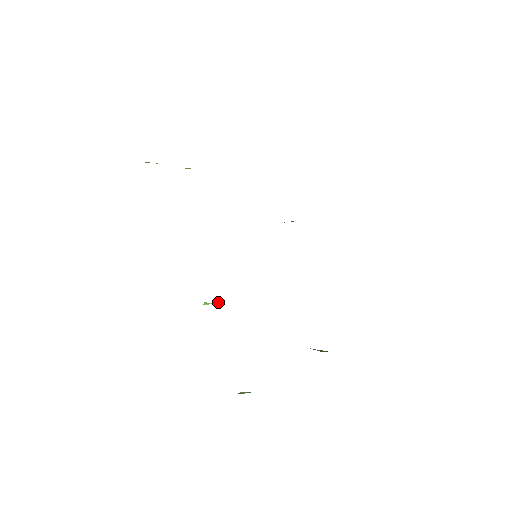
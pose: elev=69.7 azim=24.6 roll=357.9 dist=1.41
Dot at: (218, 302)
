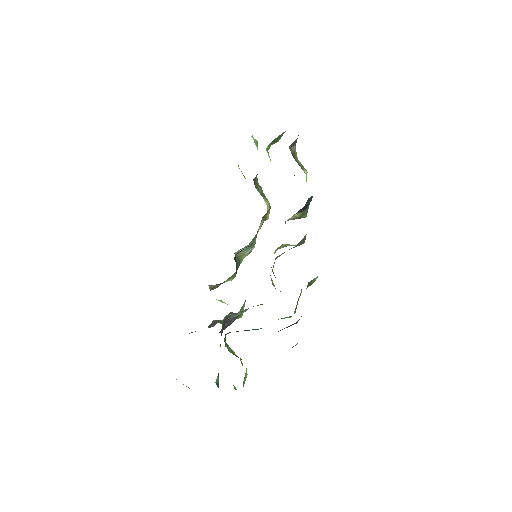
Dot at: occluded
